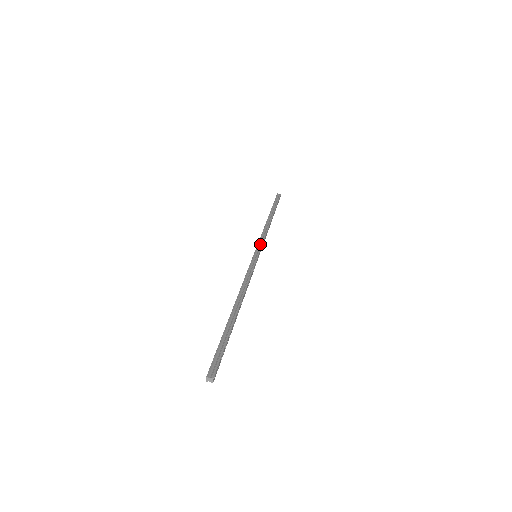
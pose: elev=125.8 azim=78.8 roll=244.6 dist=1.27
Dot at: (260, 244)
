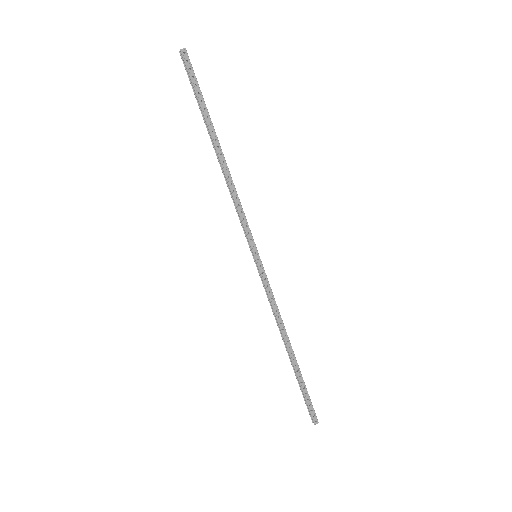
Dot at: (267, 278)
